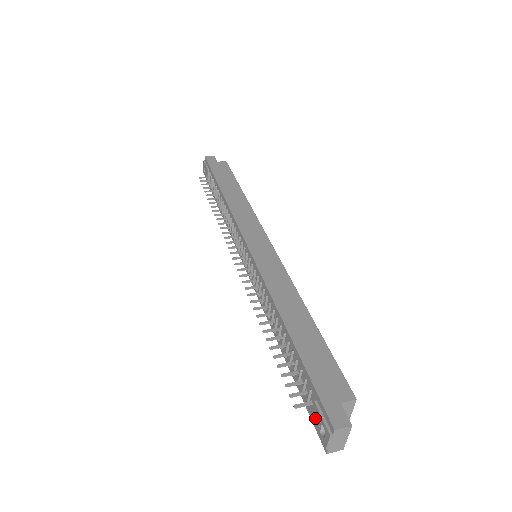
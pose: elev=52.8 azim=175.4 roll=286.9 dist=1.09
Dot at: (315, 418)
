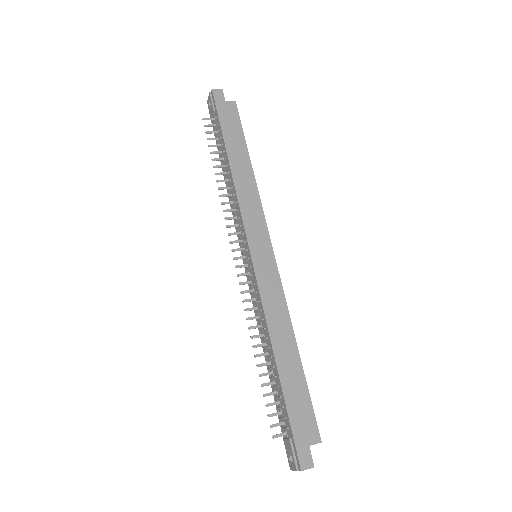
Dot at: (287, 446)
